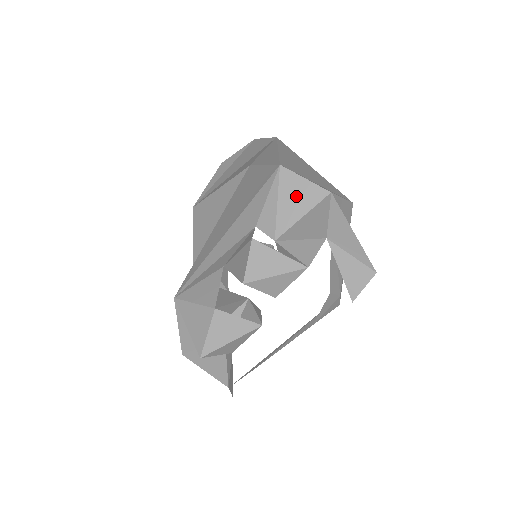
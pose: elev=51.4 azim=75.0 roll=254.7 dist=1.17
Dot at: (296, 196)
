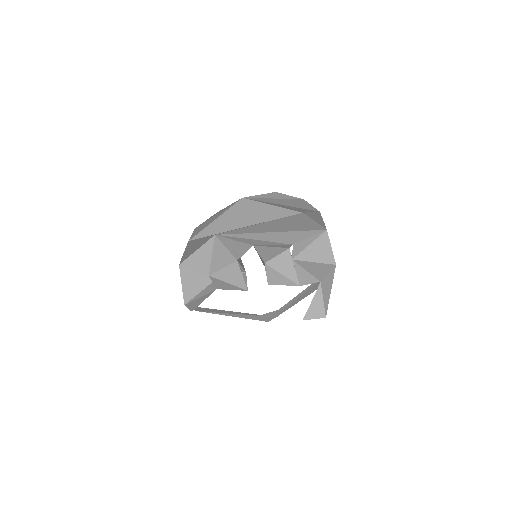
Dot at: (320, 250)
